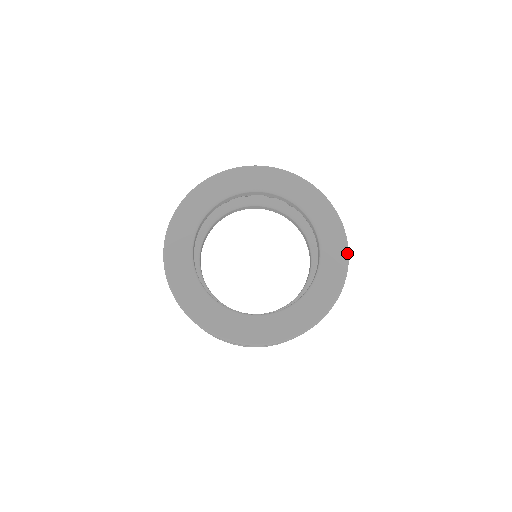
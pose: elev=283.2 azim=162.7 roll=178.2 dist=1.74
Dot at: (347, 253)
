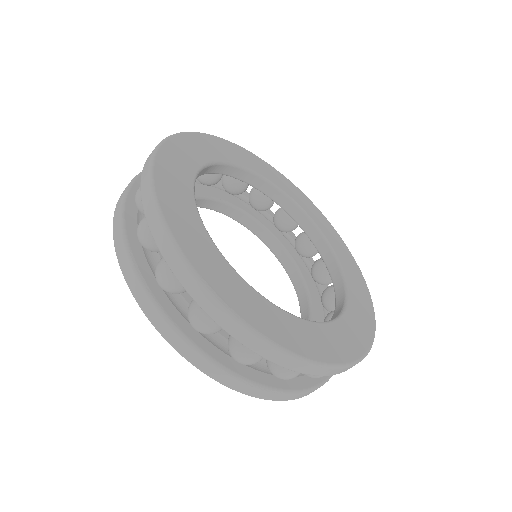
Dot at: occluded
